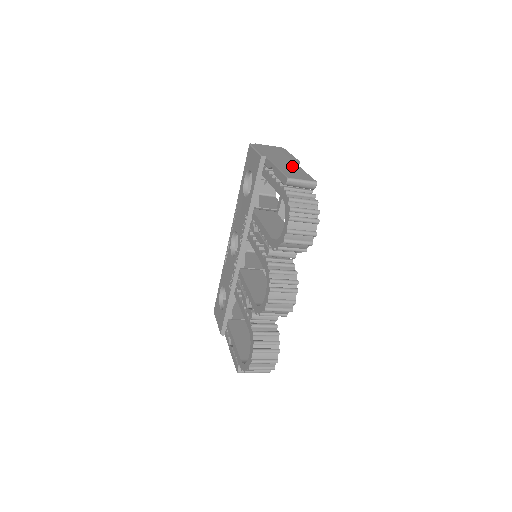
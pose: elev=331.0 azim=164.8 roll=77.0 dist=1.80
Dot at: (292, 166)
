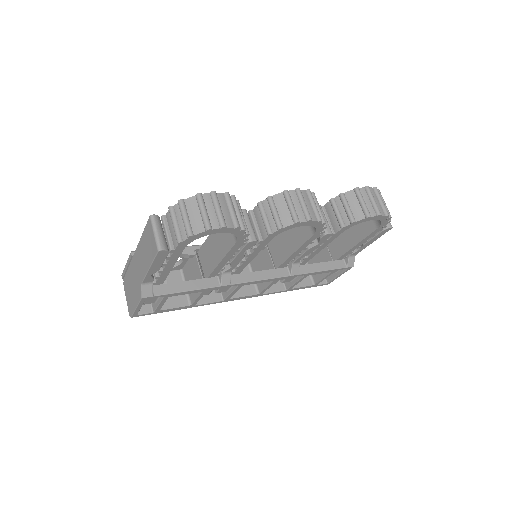
Dot at: occluded
